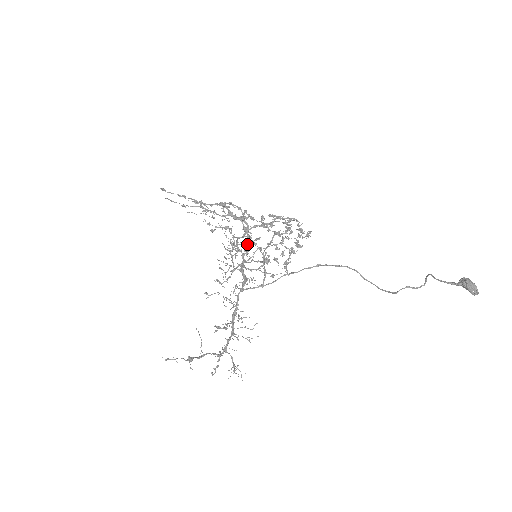
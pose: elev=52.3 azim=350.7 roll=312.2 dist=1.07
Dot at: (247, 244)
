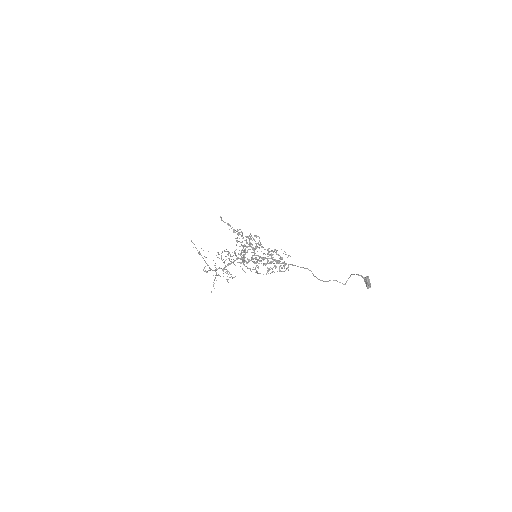
Dot at: (249, 260)
